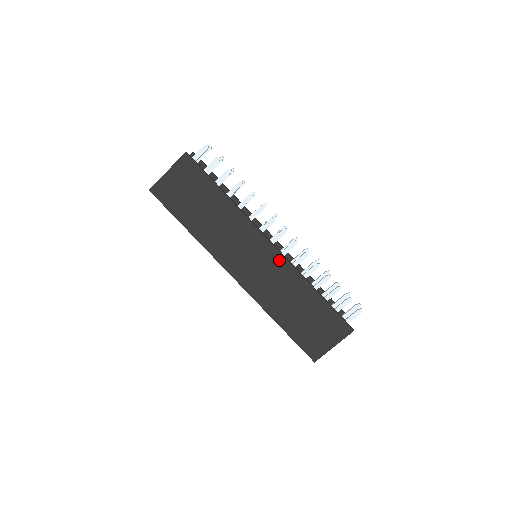
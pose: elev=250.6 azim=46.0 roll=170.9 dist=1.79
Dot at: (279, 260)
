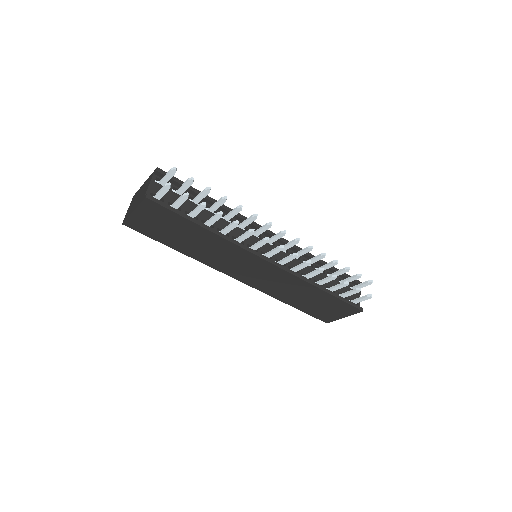
Dot at: (279, 272)
